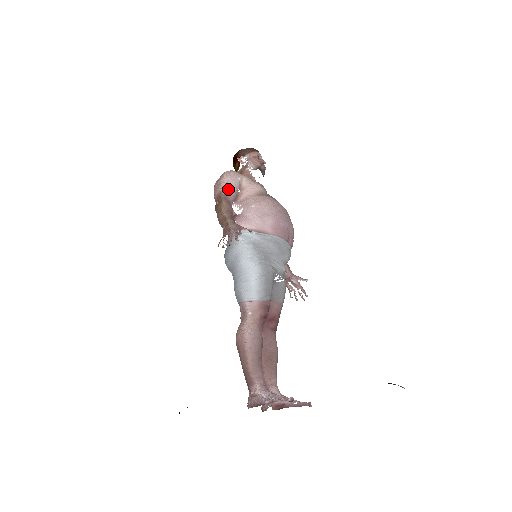
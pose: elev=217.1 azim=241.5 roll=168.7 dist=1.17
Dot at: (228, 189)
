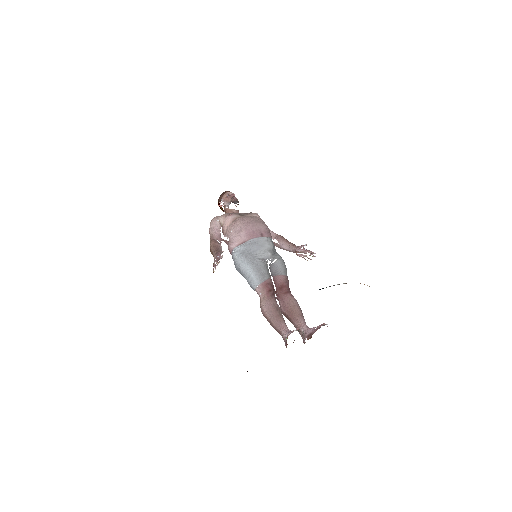
Dot at: (213, 232)
